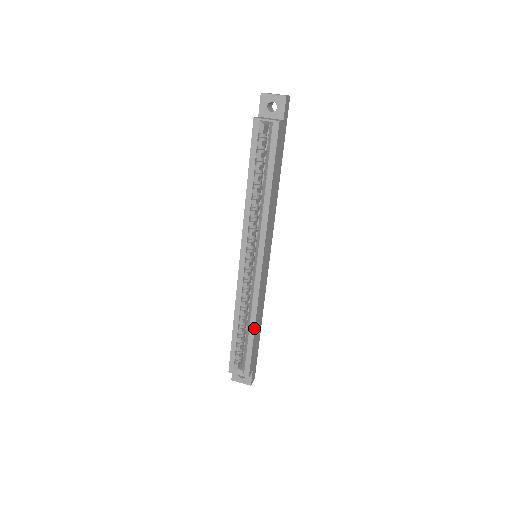
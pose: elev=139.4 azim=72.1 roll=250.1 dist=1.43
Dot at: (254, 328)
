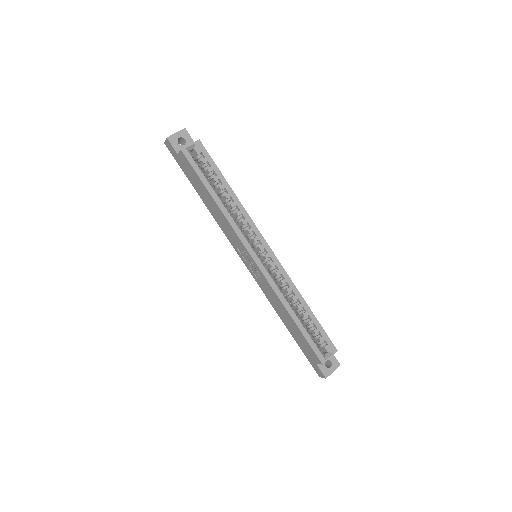
Dot at: (306, 304)
